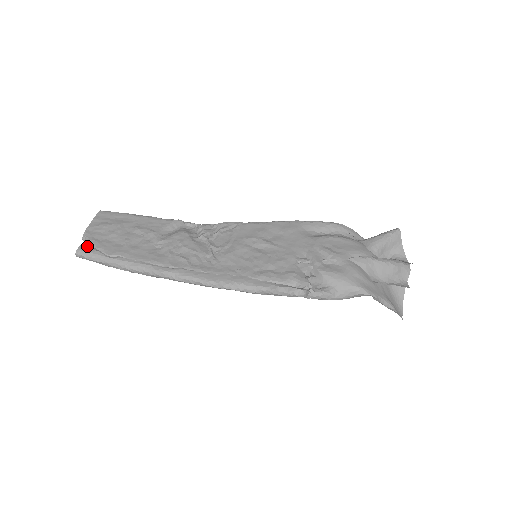
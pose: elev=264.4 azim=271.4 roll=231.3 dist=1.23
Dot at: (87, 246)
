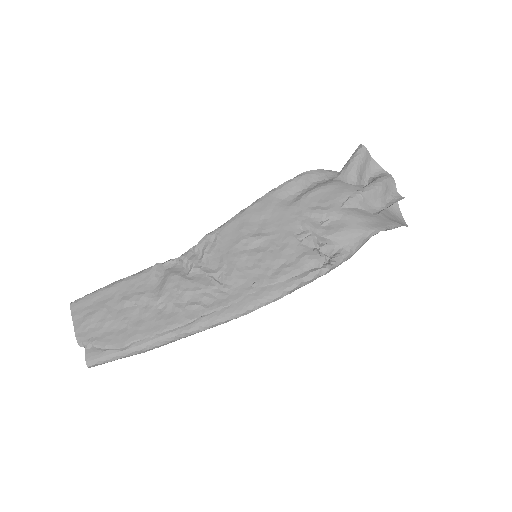
Dot at: (92, 352)
